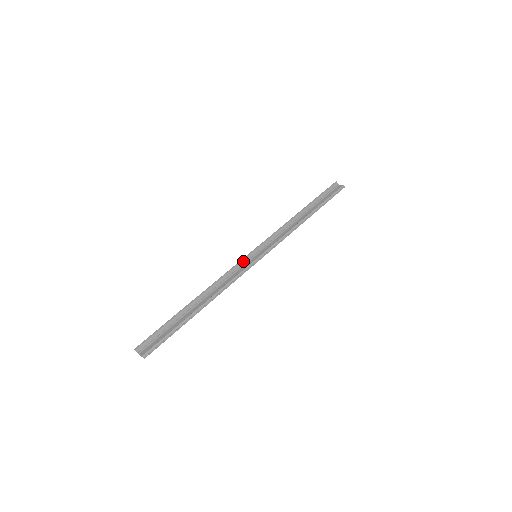
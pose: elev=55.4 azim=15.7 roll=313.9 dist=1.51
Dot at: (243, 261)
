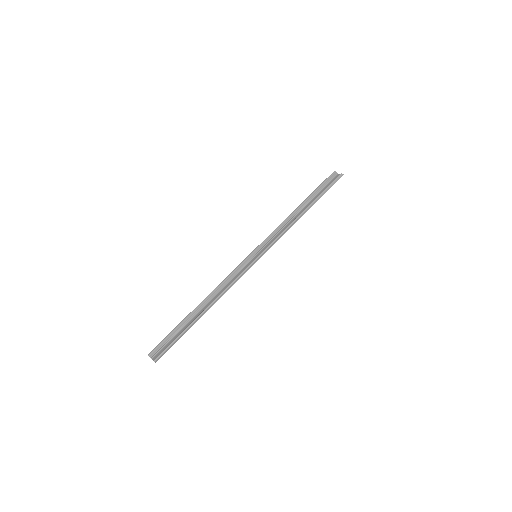
Dot at: (244, 262)
